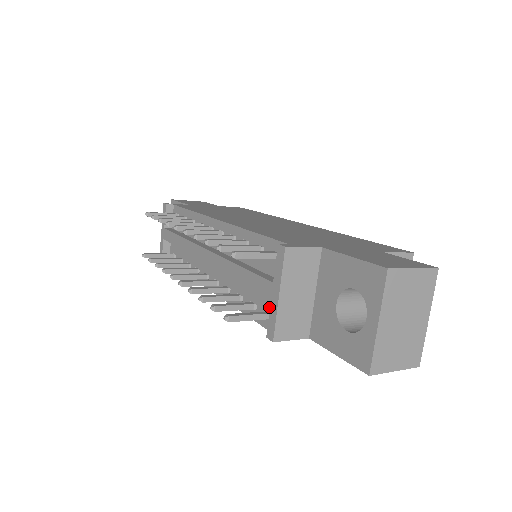
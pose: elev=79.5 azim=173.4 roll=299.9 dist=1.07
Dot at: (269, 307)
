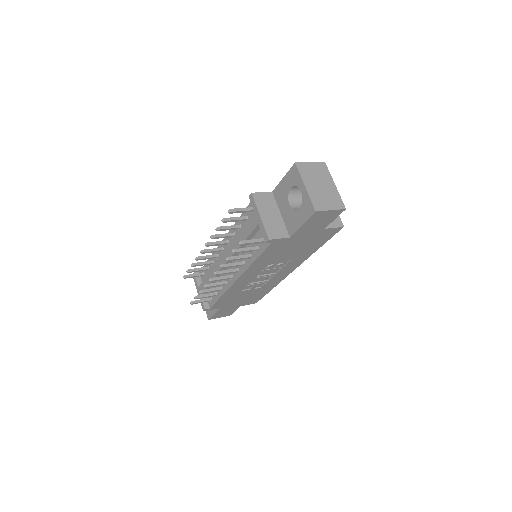
Dot at: (262, 236)
